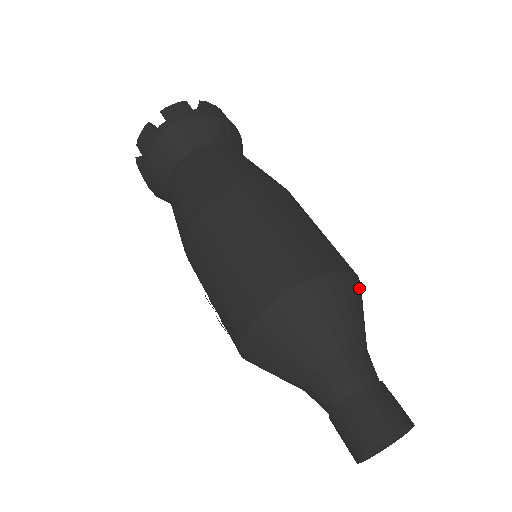
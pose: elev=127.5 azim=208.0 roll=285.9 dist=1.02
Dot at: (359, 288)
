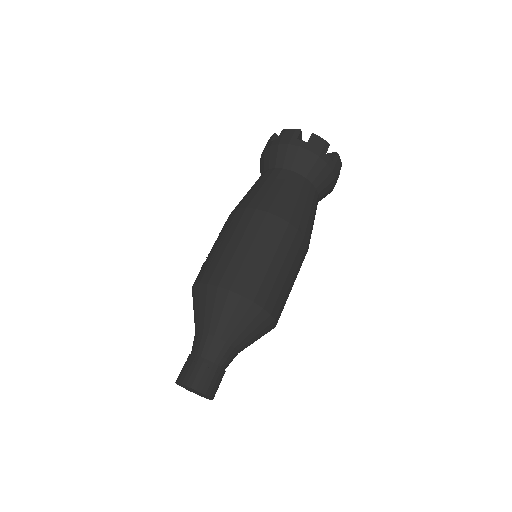
Dot at: (257, 314)
